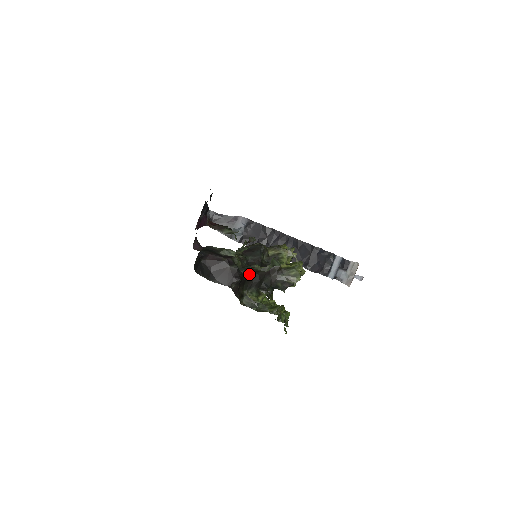
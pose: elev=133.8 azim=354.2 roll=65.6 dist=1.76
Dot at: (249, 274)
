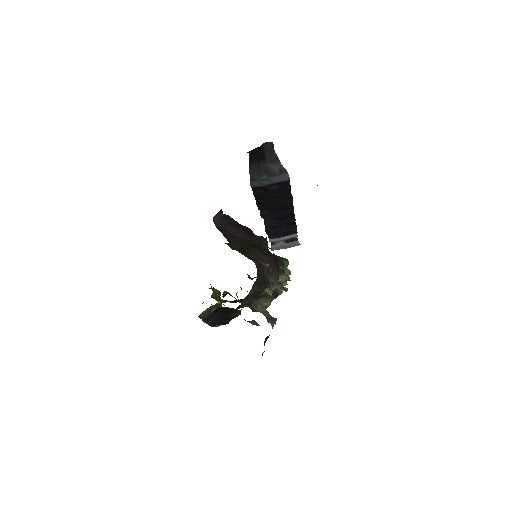
Dot at: occluded
